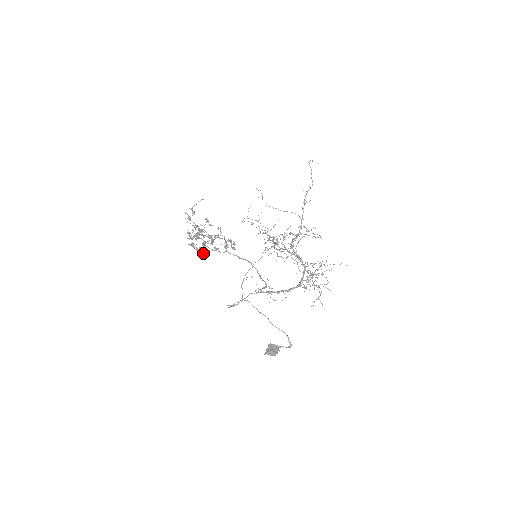
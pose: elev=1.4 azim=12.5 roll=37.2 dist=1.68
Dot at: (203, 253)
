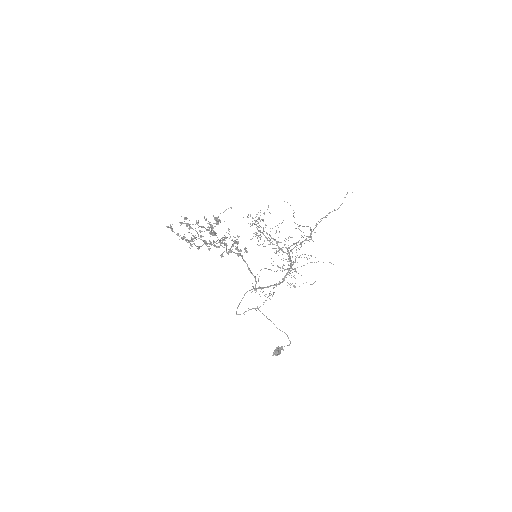
Dot at: occluded
